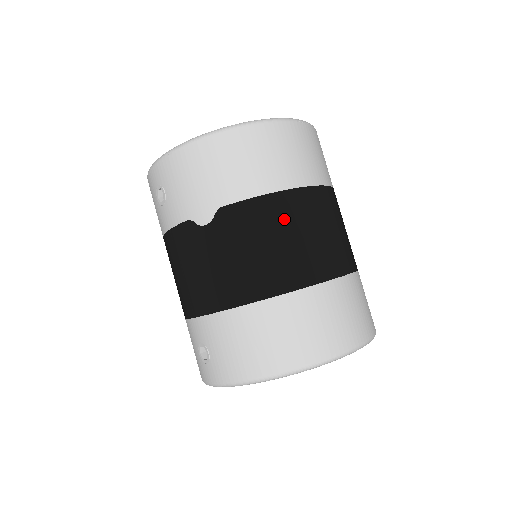
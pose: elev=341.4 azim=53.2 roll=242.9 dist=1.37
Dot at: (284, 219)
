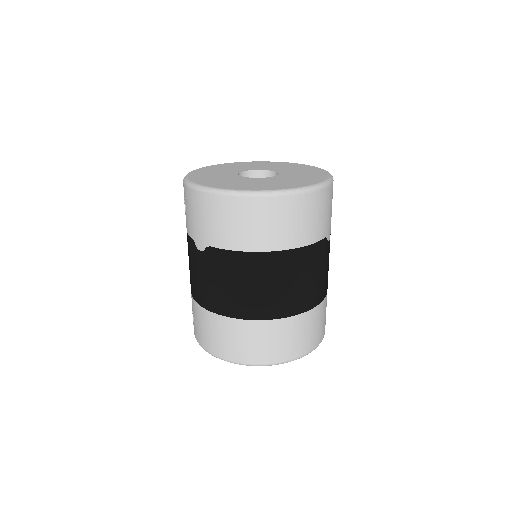
Dot at: (250, 272)
